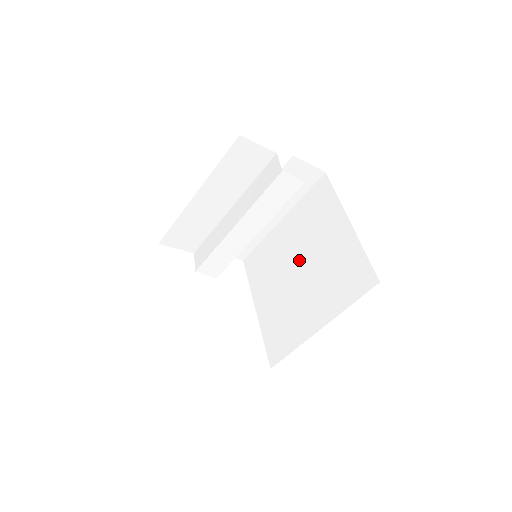
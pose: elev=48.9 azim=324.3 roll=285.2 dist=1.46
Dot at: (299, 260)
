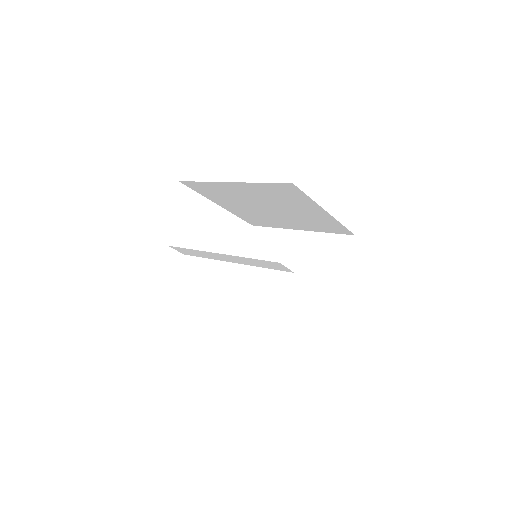
Dot at: (268, 207)
